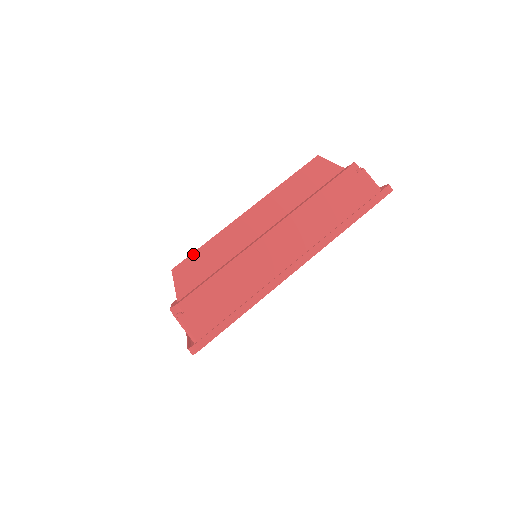
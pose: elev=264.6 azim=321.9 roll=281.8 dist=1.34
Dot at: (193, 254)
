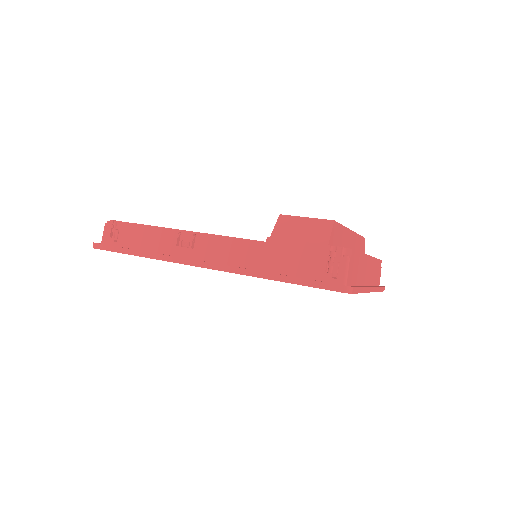
Dot at: (340, 224)
